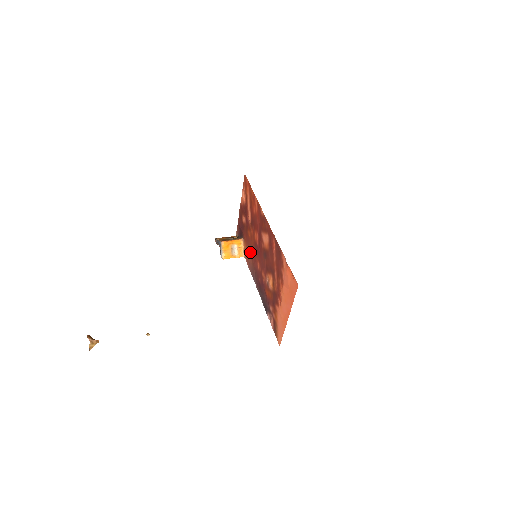
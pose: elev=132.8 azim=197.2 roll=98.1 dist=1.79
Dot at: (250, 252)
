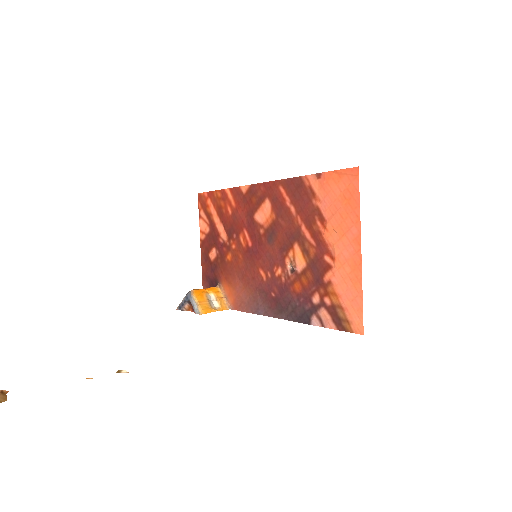
Dot at: (240, 280)
